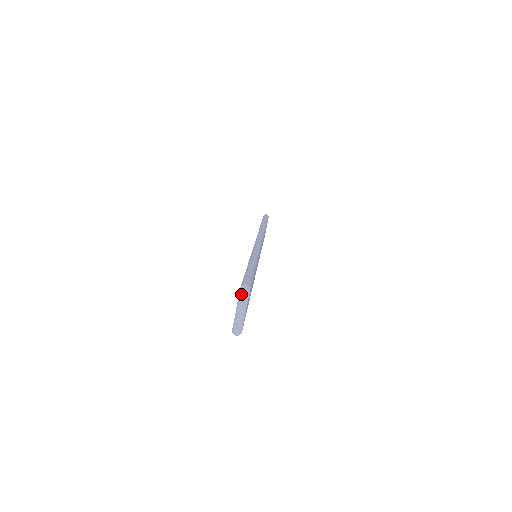
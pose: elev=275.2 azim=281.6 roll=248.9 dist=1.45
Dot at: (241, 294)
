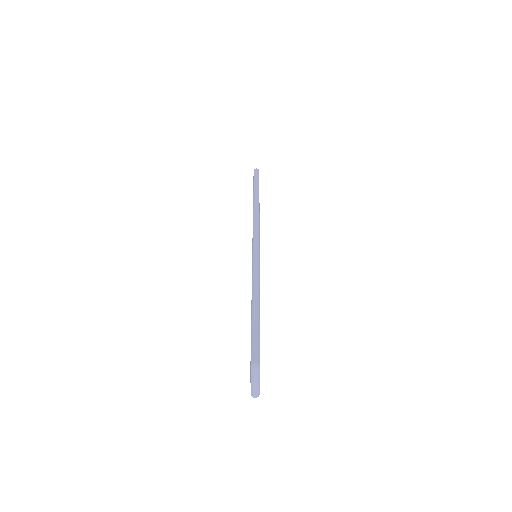
Dot at: (252, 372)
